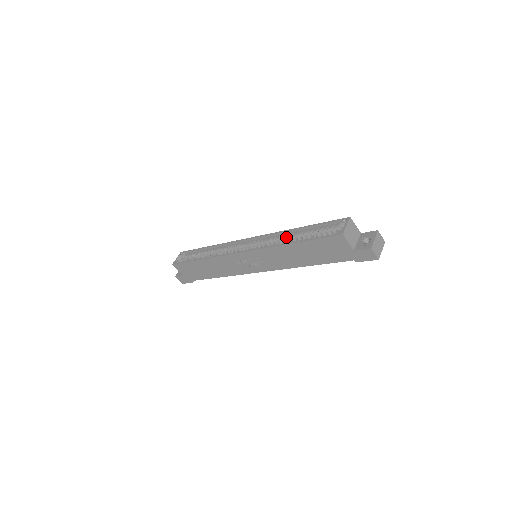
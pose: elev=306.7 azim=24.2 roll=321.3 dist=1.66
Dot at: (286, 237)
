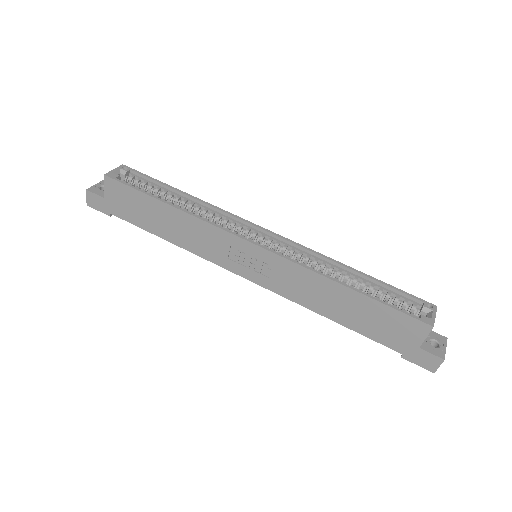
Dot at: (331, 269)
